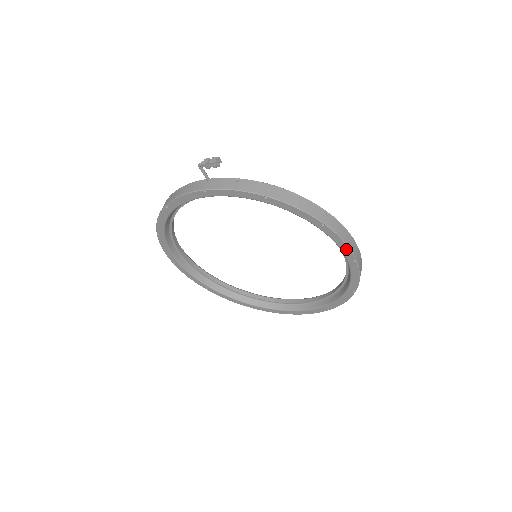
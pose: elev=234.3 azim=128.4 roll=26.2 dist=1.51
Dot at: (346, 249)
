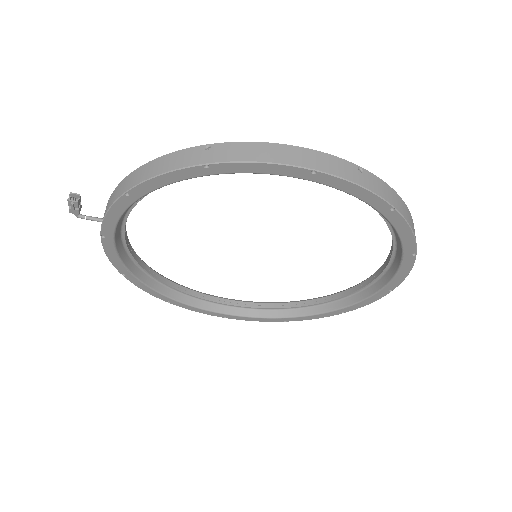
Dot at: (278, 168)
